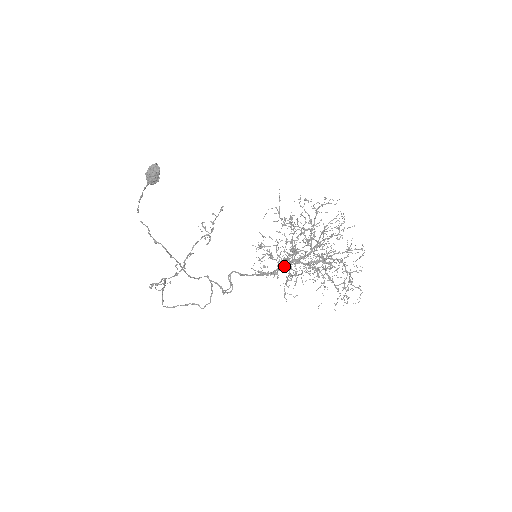
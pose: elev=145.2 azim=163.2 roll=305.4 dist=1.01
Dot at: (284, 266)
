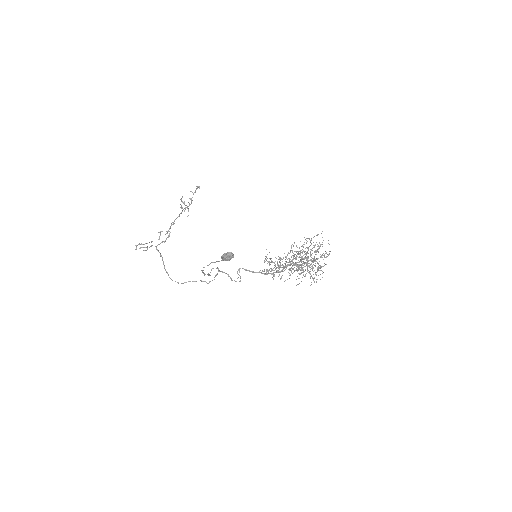
Dot at: (282, 269)
